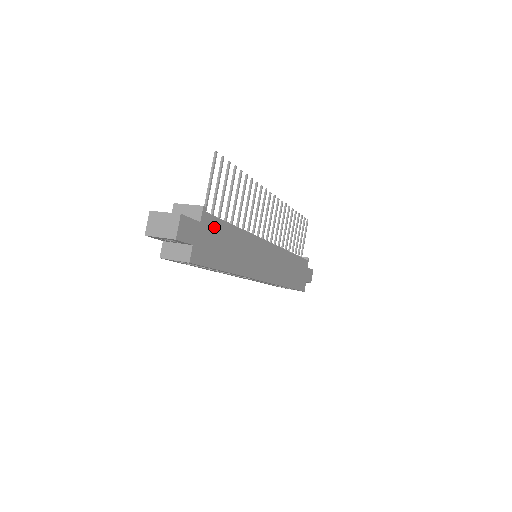
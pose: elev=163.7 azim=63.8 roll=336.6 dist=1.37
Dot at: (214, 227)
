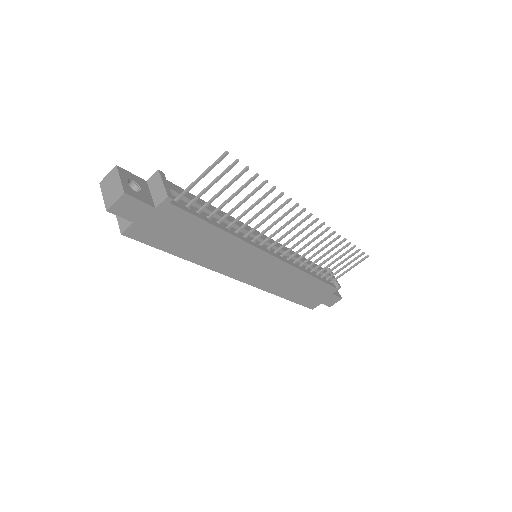
Dot at: (179, 218)
